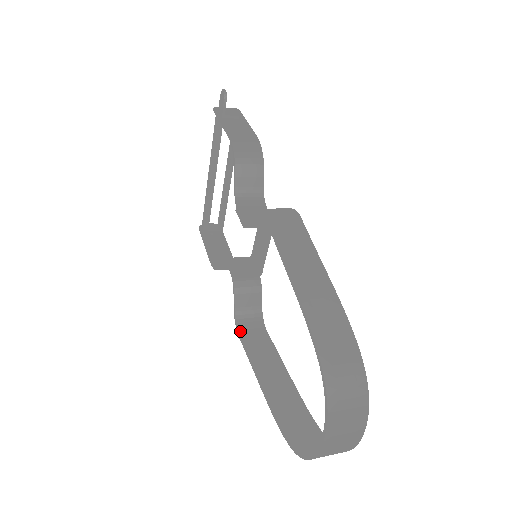
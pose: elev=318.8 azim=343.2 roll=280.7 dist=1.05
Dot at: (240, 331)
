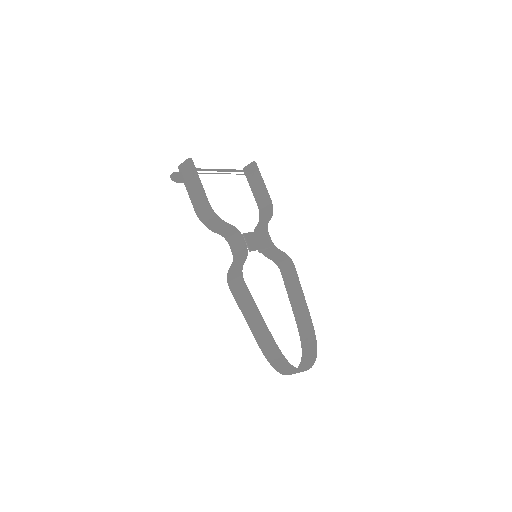
Dot at: (281, 270)
